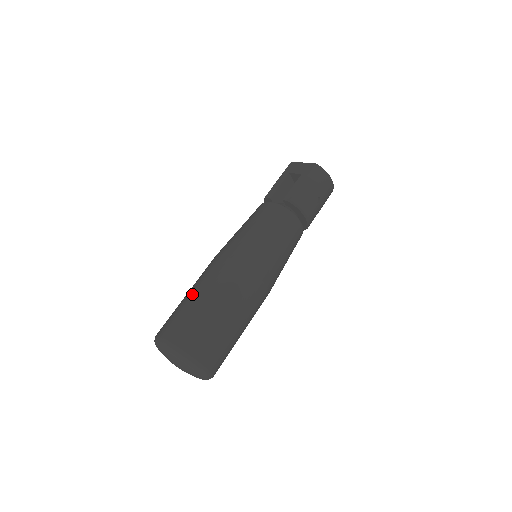
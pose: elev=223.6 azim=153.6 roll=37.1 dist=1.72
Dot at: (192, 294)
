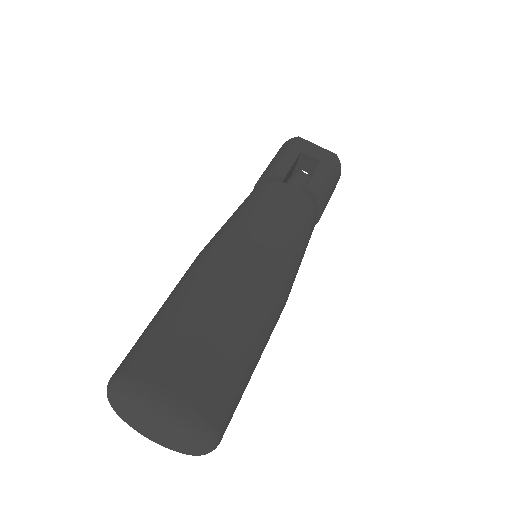
Dot at: (205, 308)
